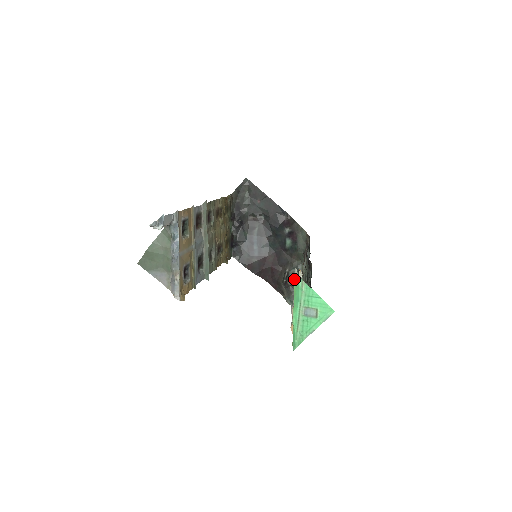
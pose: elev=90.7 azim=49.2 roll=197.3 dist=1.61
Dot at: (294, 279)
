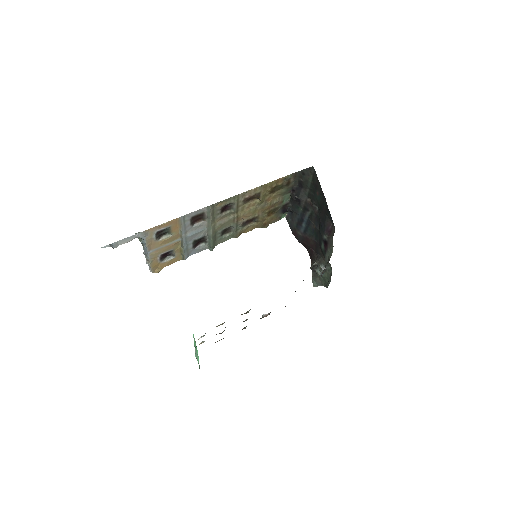
Dot at: occluded
